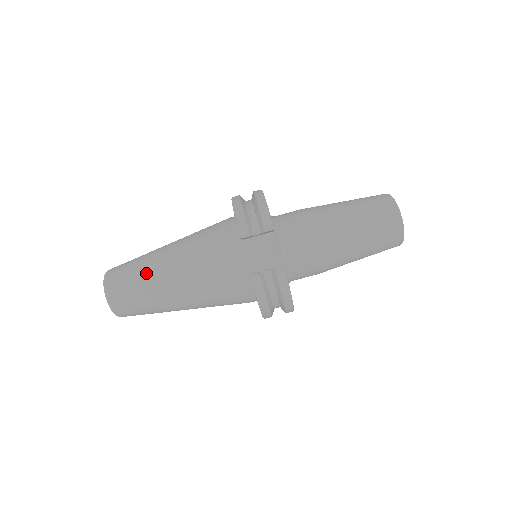
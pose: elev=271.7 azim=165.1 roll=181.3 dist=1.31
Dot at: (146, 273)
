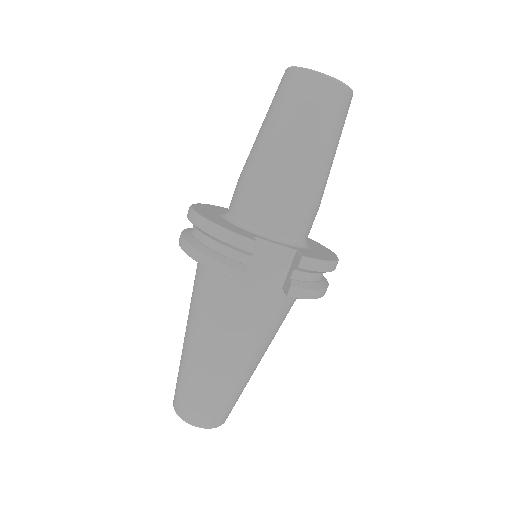
Dot at: (205, 383)
